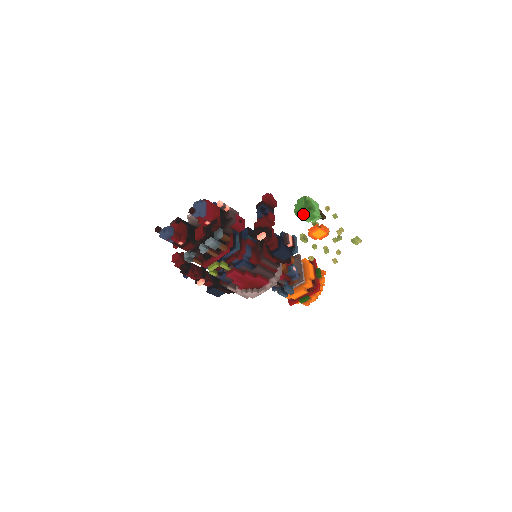
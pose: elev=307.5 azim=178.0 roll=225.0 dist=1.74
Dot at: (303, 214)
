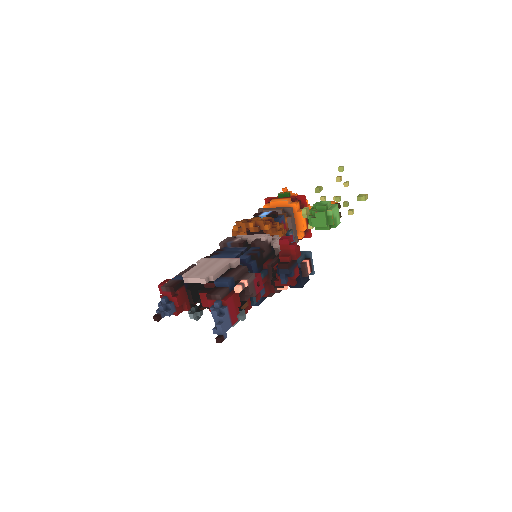
Dot at: (321, 229)
